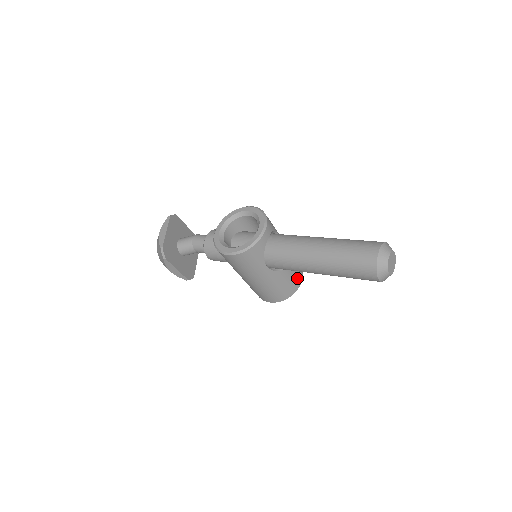
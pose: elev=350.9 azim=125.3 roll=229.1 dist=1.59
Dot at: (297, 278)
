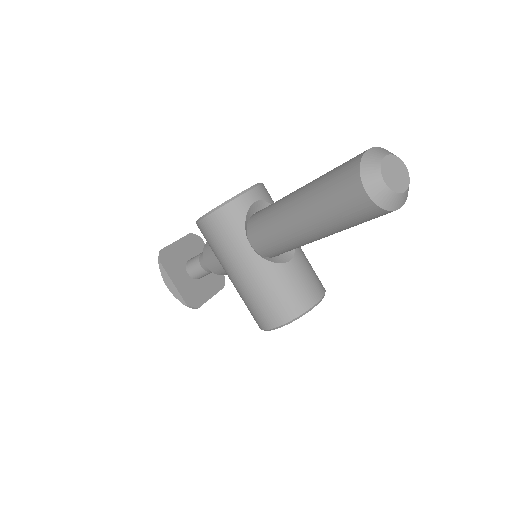
Dot at: (307, 292)
